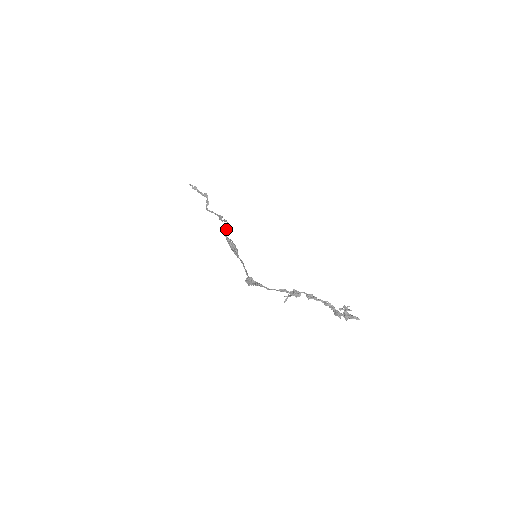
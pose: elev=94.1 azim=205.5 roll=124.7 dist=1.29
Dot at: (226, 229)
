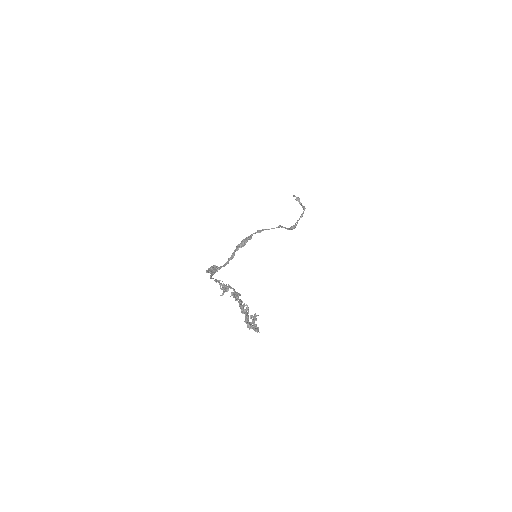
Dot at: (262, 230)
